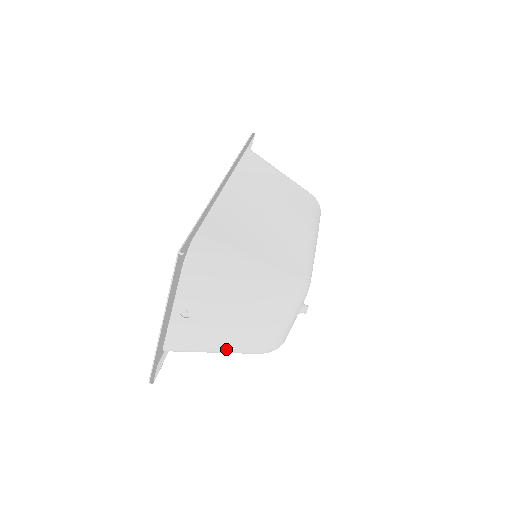
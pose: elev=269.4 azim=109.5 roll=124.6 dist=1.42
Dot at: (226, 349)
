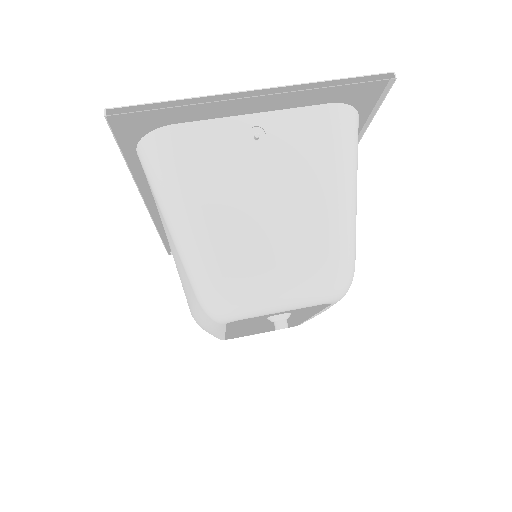
Dot at: (203, 224)
